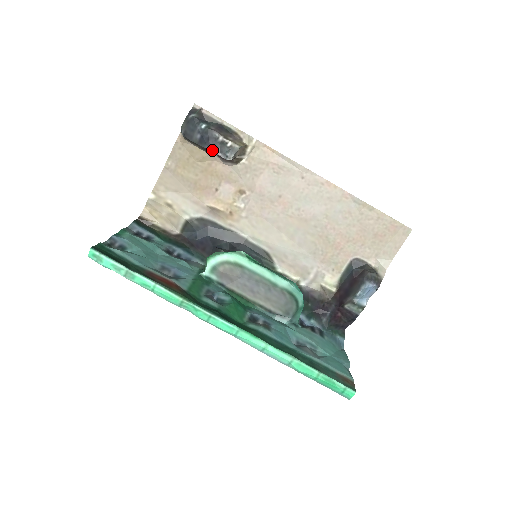
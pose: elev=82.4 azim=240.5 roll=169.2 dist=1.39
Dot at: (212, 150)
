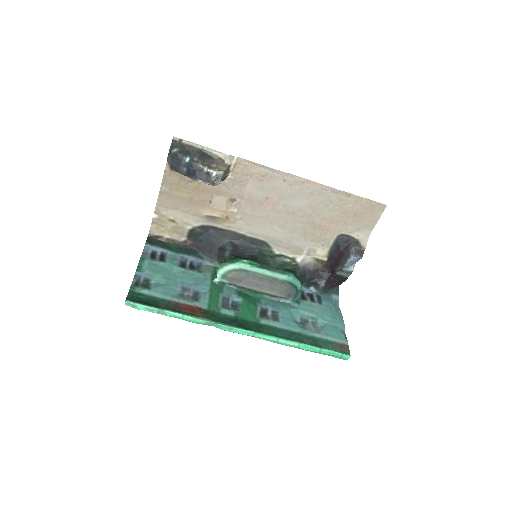
Dot at: (200, 181)
